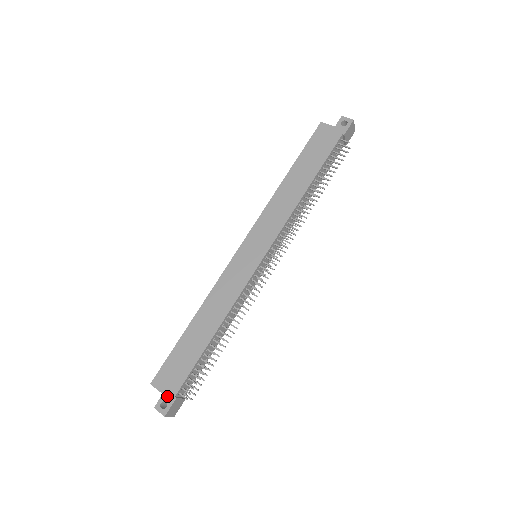
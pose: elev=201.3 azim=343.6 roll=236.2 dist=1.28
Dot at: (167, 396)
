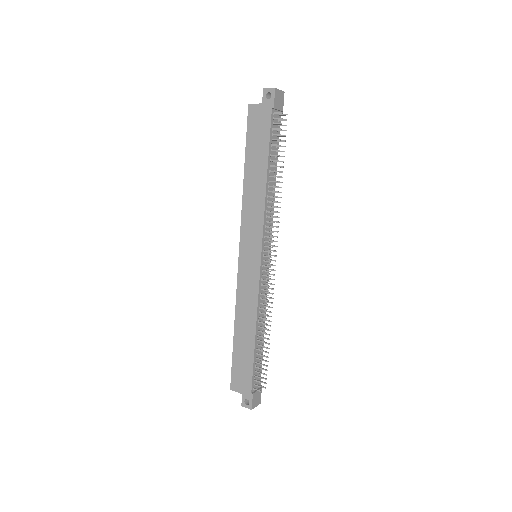
Dot at: (246, 395)
